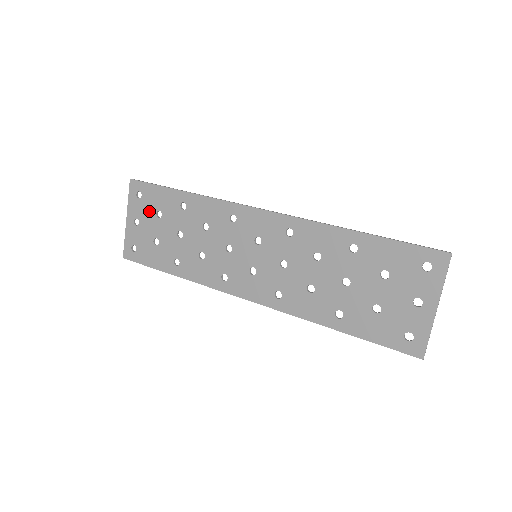
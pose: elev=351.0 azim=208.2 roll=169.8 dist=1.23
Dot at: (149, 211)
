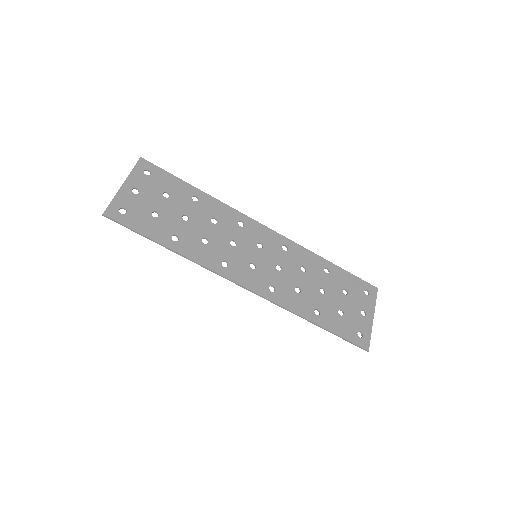
Dot at: (155, 188)
